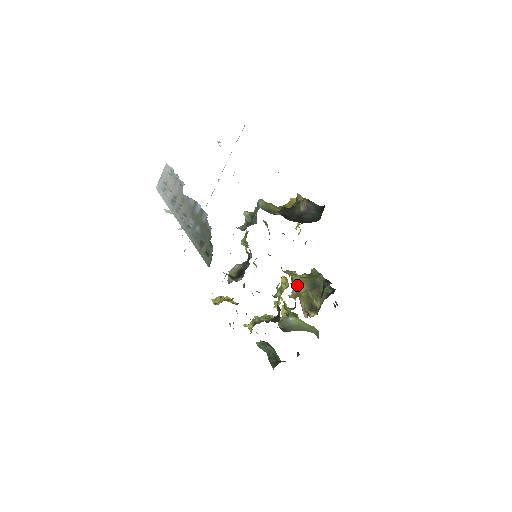
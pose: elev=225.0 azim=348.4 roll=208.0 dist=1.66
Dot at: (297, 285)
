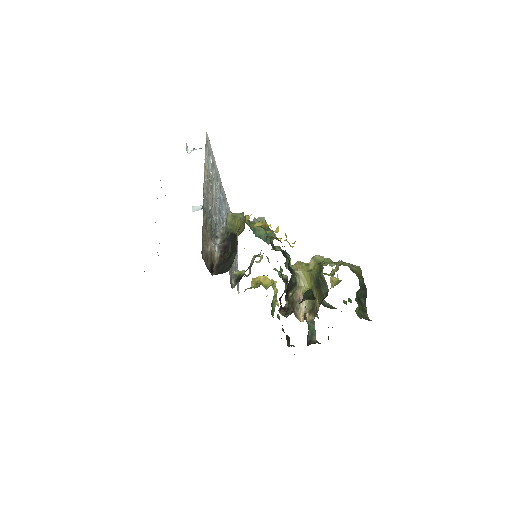
Dot at: (304, 281)
